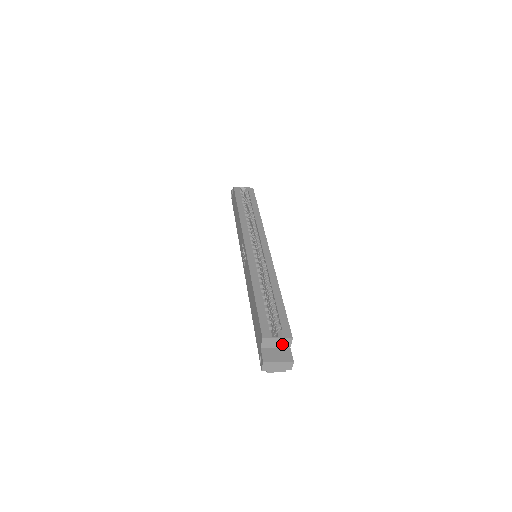
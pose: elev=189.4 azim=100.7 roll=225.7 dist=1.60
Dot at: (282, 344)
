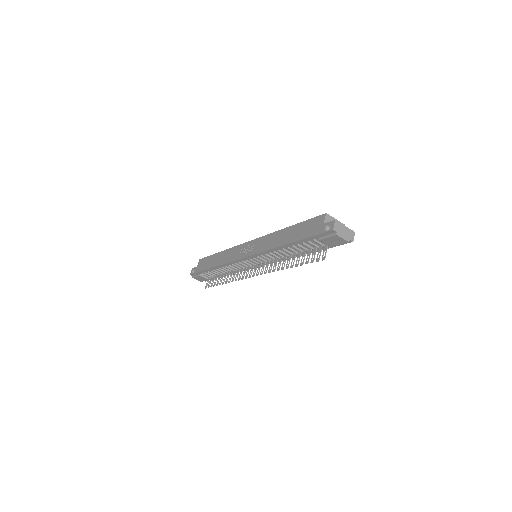
Dot at: occluded
